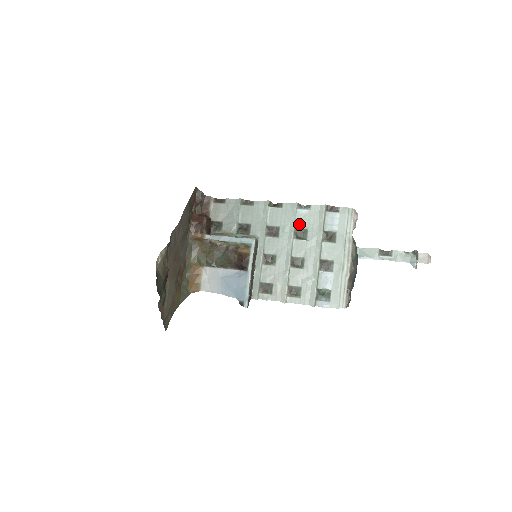
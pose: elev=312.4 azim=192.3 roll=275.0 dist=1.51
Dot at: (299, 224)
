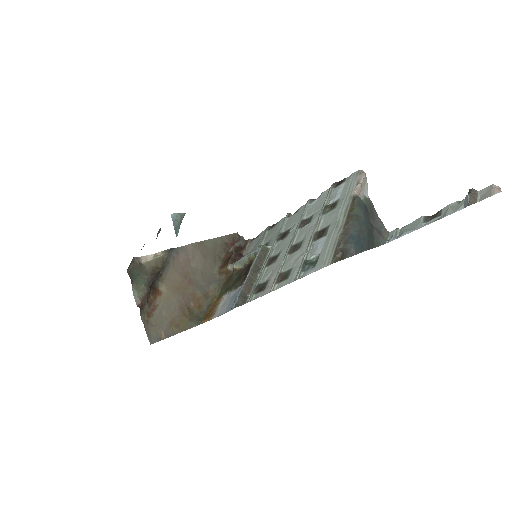
Dot at: (307, 215)
